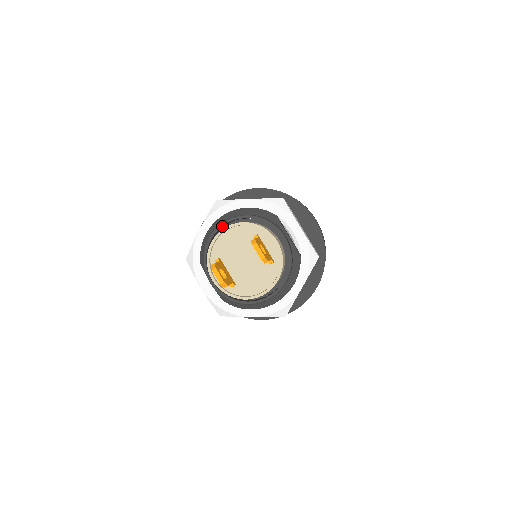
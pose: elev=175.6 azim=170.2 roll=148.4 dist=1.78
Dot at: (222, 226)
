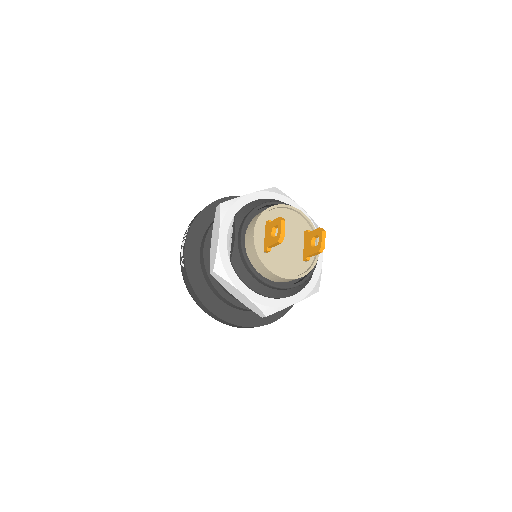
Dot at: occluded
